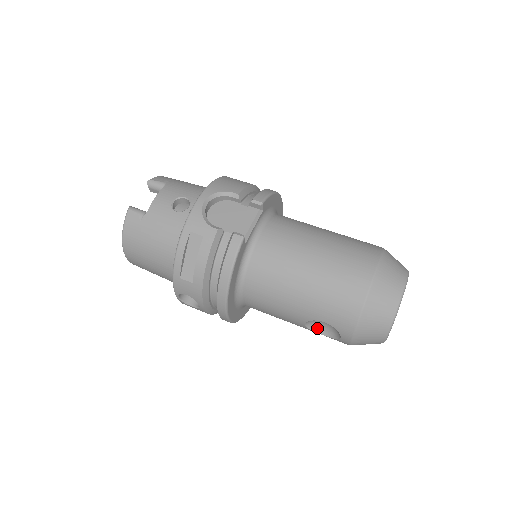
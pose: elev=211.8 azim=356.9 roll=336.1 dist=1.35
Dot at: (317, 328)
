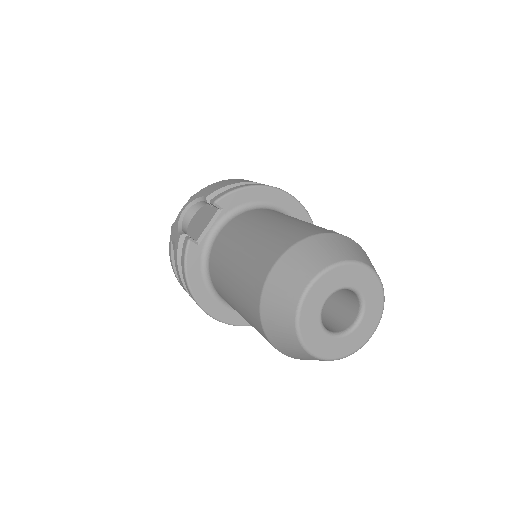
Dot at: occluded
